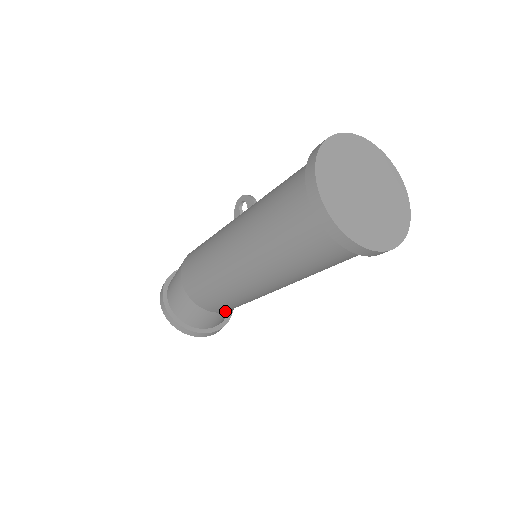
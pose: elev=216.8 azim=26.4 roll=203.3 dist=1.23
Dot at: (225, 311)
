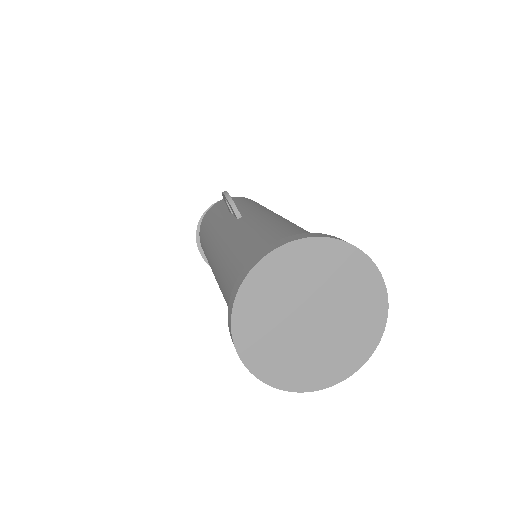
Dot at: occluded
